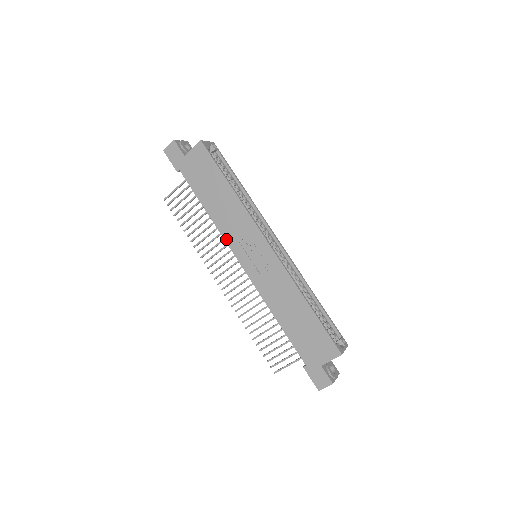
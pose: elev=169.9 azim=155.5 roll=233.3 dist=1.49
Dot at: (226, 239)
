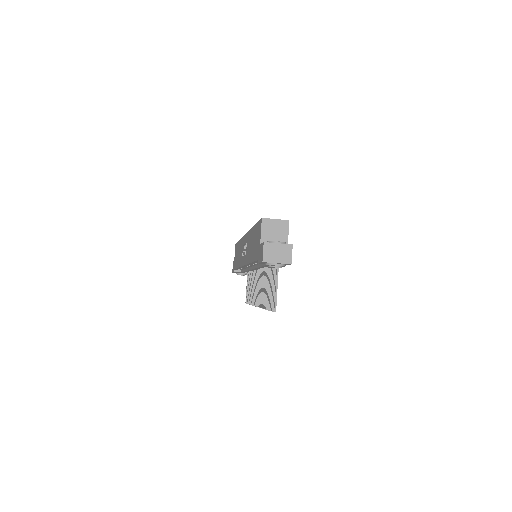
Dot at: occluded
